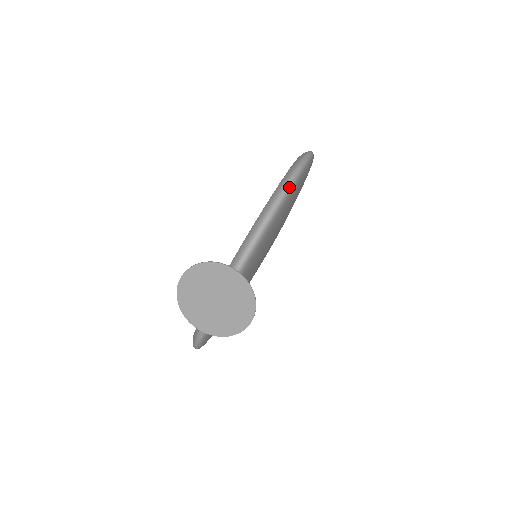
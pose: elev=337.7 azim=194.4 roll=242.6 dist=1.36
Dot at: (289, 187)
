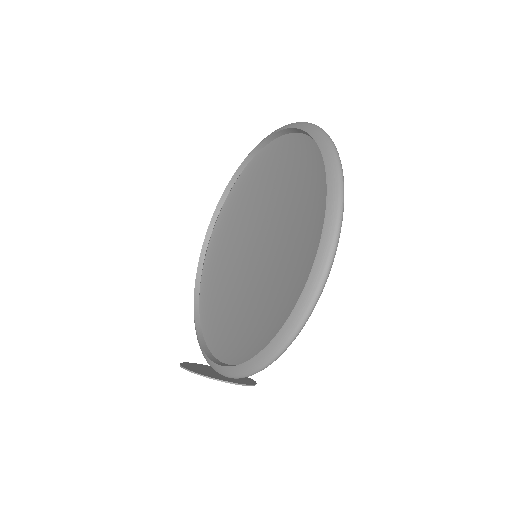
Dot at: (300, 331)
